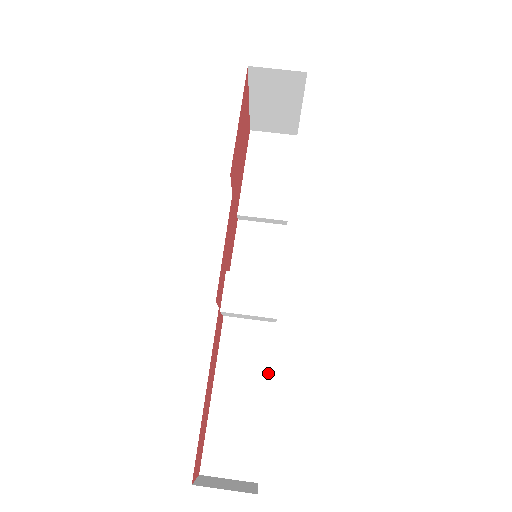
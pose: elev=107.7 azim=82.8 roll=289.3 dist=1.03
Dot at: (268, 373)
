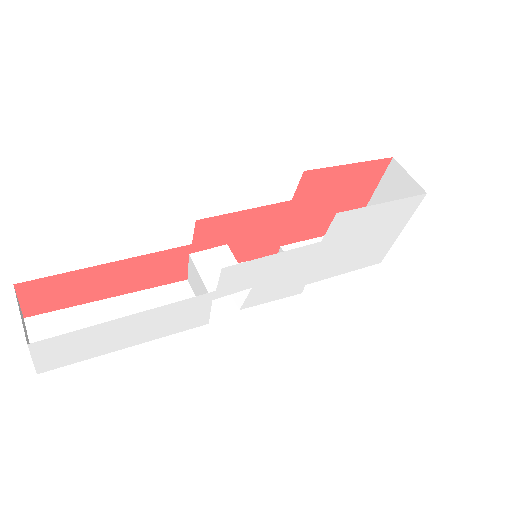
Dot at: (156, 337)
